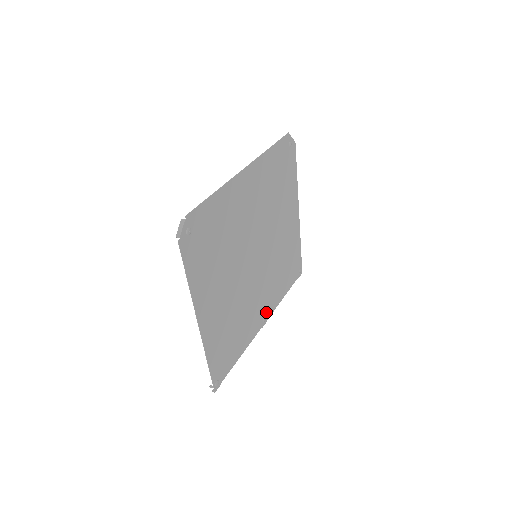
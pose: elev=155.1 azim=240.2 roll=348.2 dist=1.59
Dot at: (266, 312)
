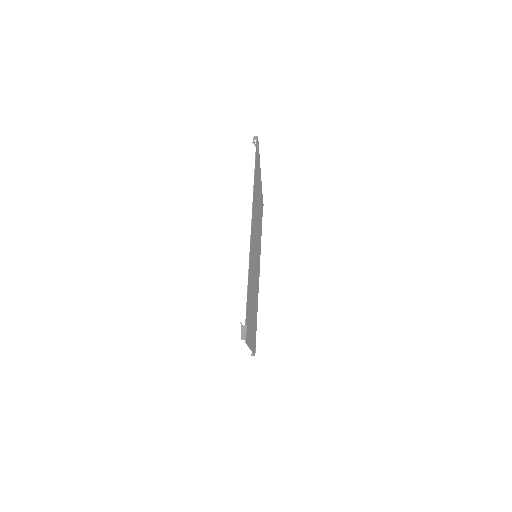
Dot at: occluded
